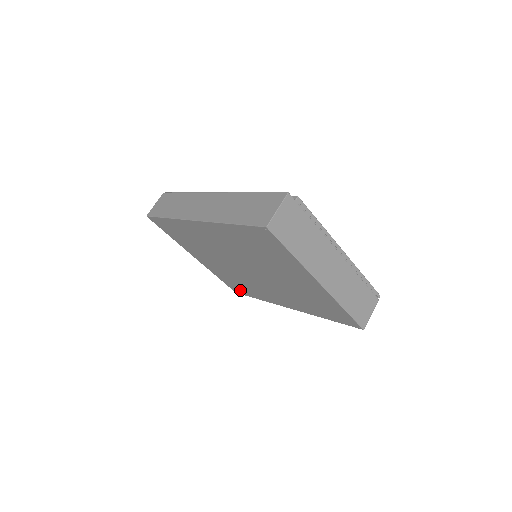
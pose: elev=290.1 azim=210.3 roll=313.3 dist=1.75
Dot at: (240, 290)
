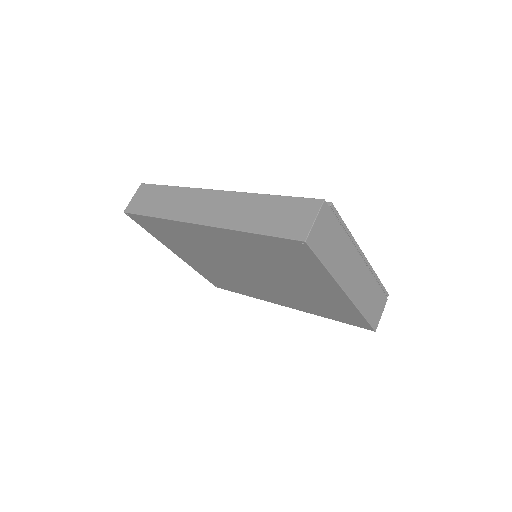
Dot at: (224, 286)
